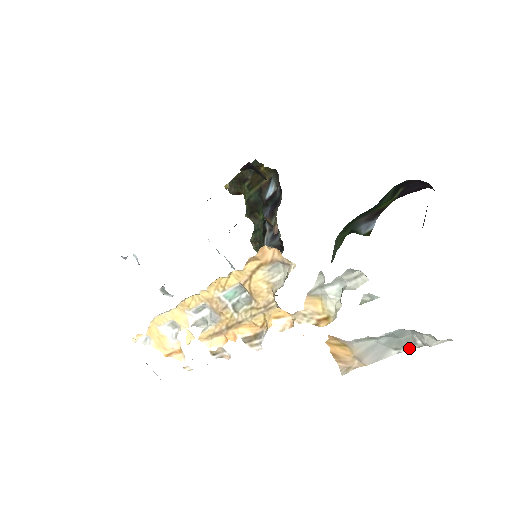
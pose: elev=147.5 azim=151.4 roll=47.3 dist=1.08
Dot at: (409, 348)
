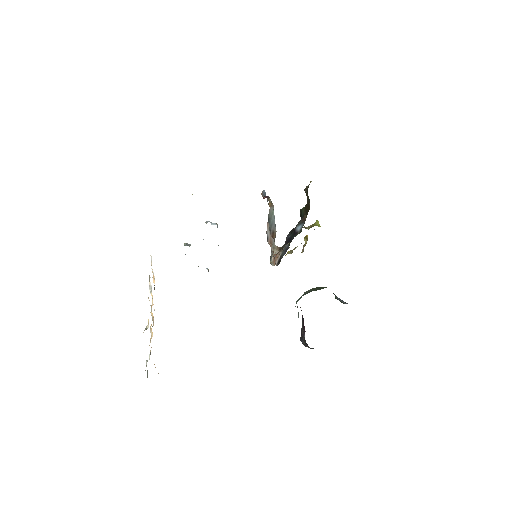
Dot at: occluded
